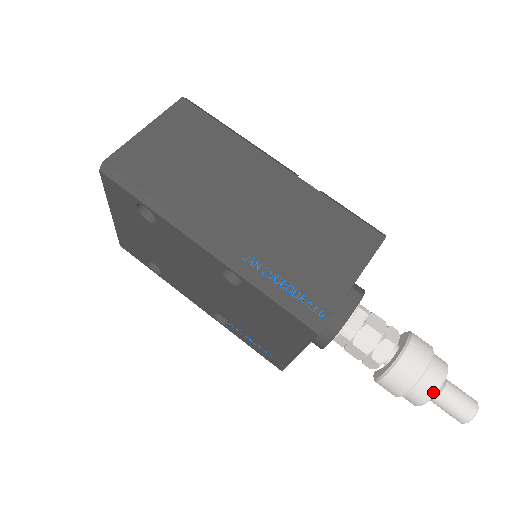
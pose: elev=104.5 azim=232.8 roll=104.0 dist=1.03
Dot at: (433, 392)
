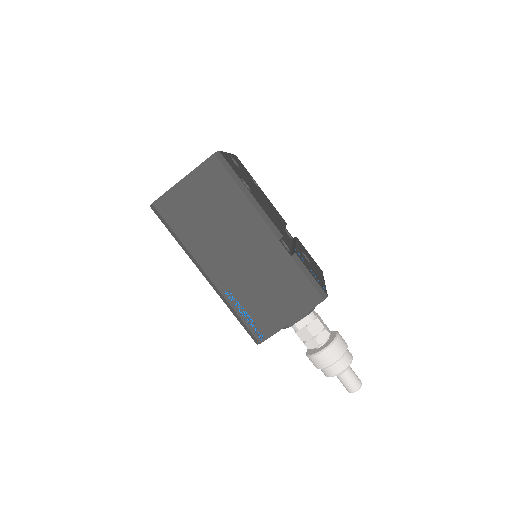
Dot at: (331, 376)
